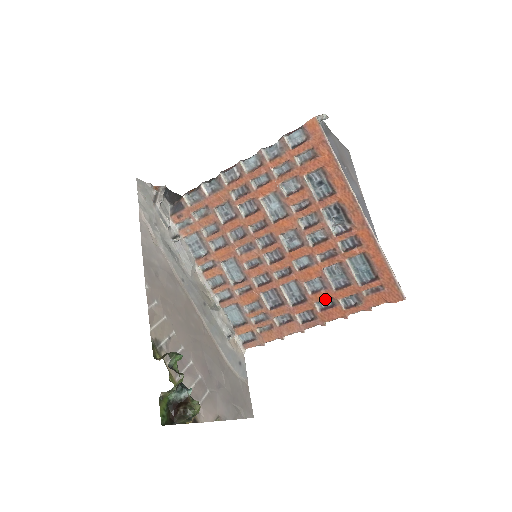
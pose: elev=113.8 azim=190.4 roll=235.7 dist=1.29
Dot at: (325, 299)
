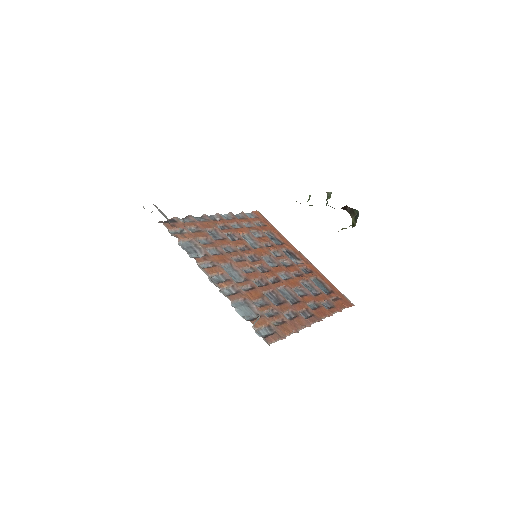
Dot at: (311, 302)
